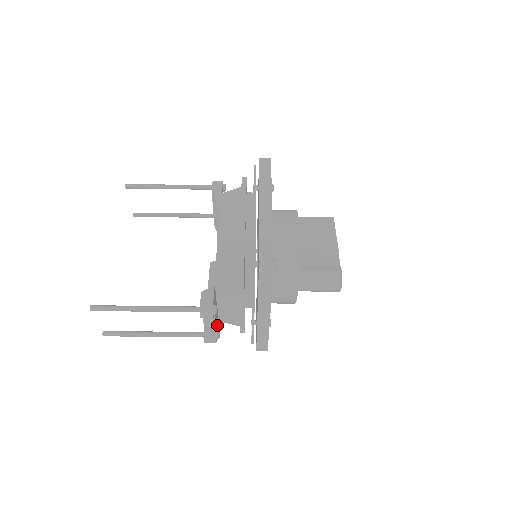
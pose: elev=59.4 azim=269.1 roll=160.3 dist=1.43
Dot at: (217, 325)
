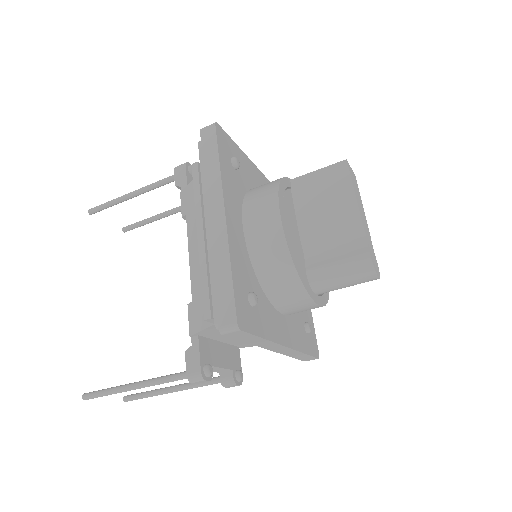
Dot at: (238, 358)
